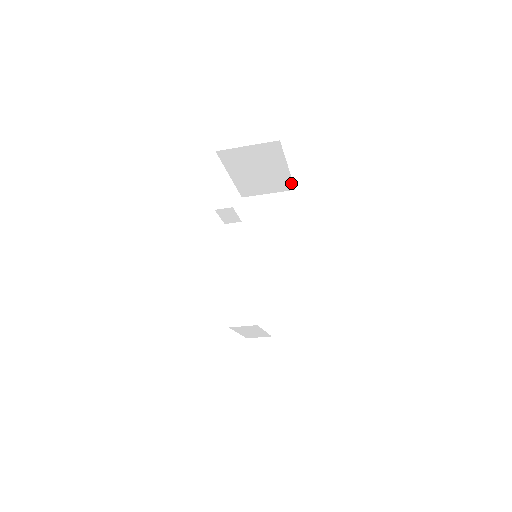
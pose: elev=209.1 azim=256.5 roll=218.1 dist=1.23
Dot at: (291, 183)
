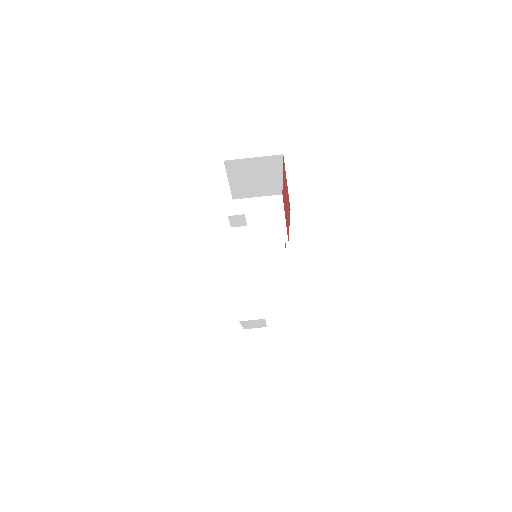
Dot at: (280, 189)
